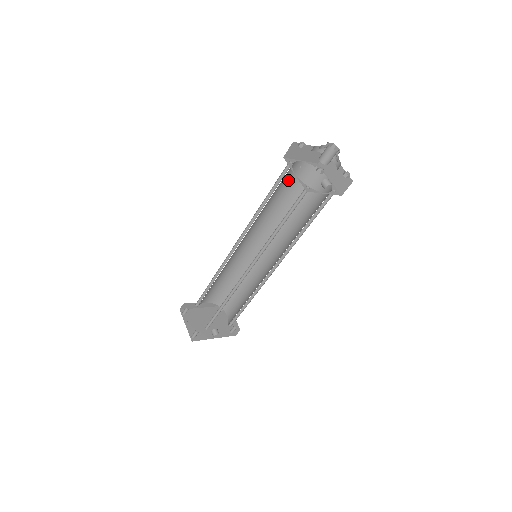
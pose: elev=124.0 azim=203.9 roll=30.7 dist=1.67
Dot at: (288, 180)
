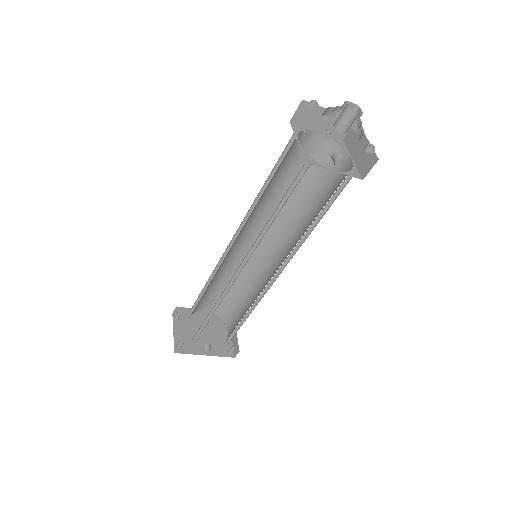
Dot at: (300, 158)
